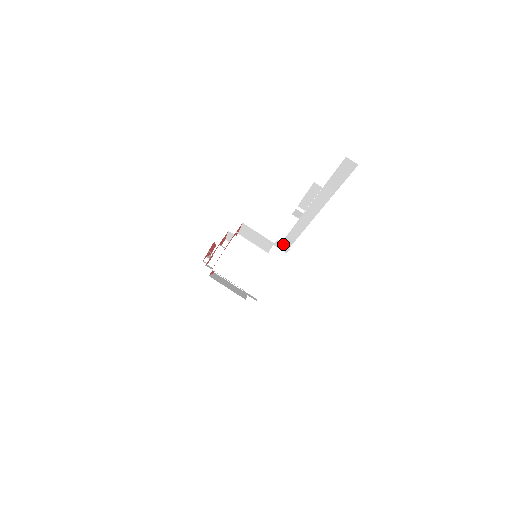
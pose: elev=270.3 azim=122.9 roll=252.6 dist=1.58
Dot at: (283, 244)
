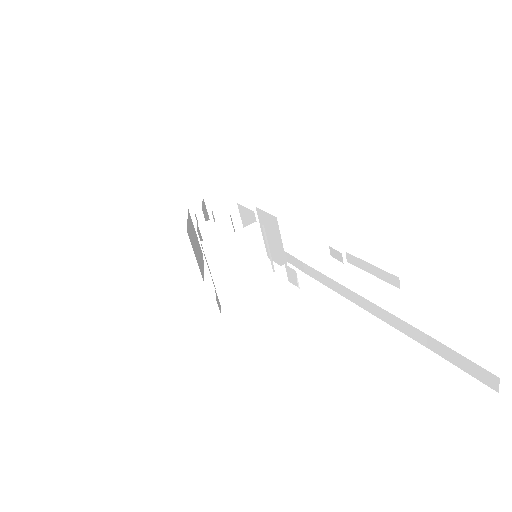
Dot at: occluded
